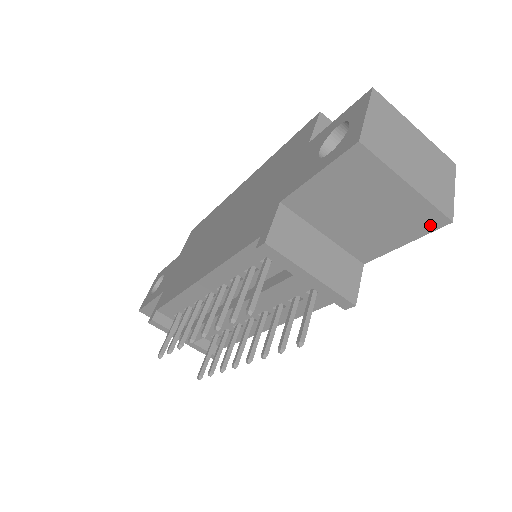
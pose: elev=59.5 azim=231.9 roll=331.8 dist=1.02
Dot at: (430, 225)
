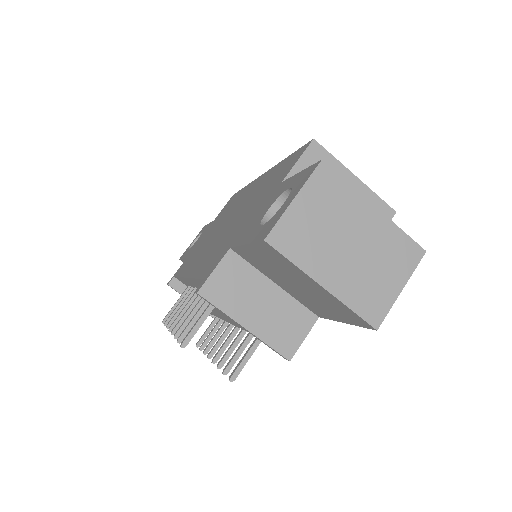
Dot at: (358, 322)
